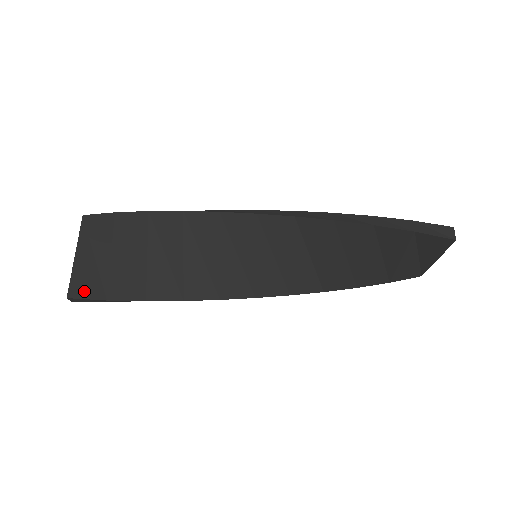
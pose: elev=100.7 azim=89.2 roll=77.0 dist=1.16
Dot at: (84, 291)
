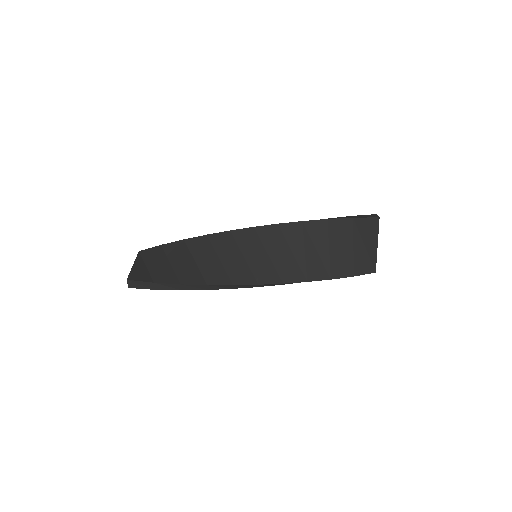
Dot at: (138, 278)
